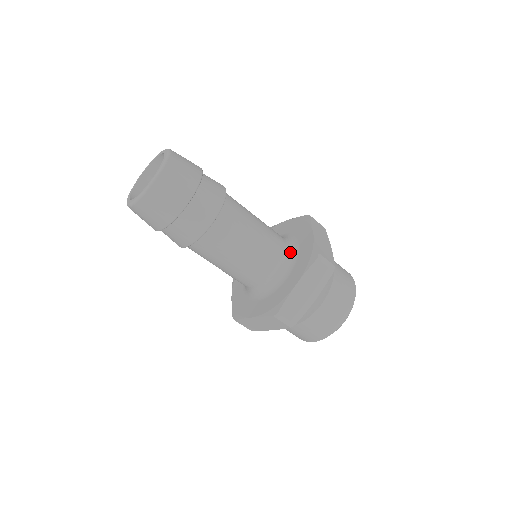
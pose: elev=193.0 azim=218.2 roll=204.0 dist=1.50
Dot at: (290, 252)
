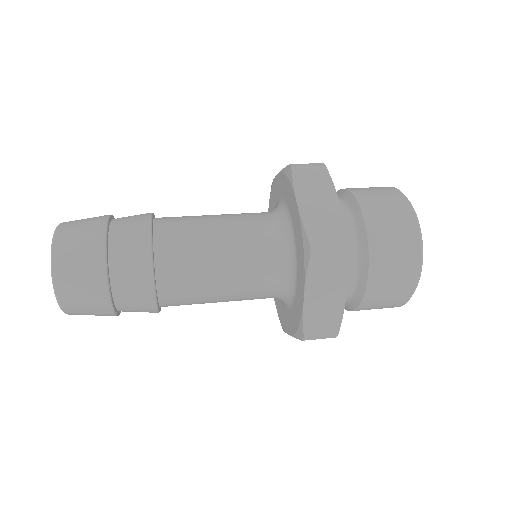
Dot at: (285, 241)
